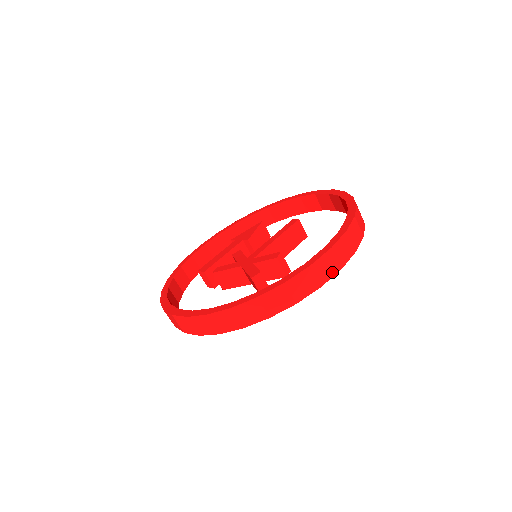
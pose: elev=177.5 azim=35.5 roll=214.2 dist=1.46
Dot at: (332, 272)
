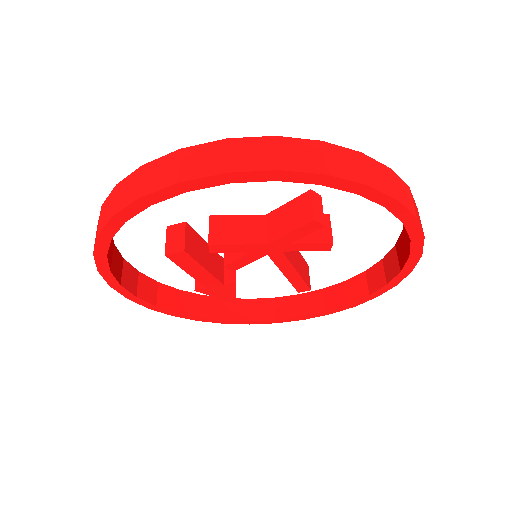
Dot at: (420, 225)
